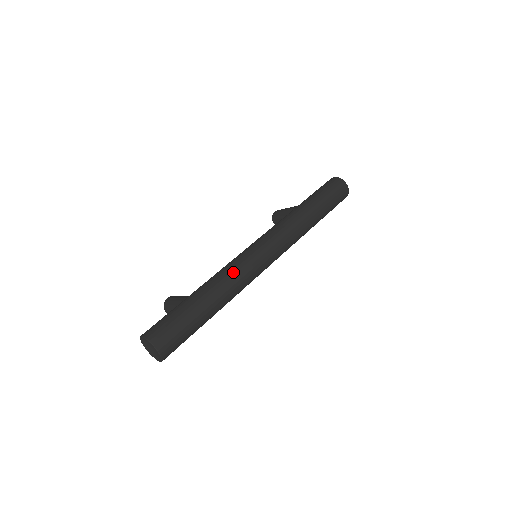
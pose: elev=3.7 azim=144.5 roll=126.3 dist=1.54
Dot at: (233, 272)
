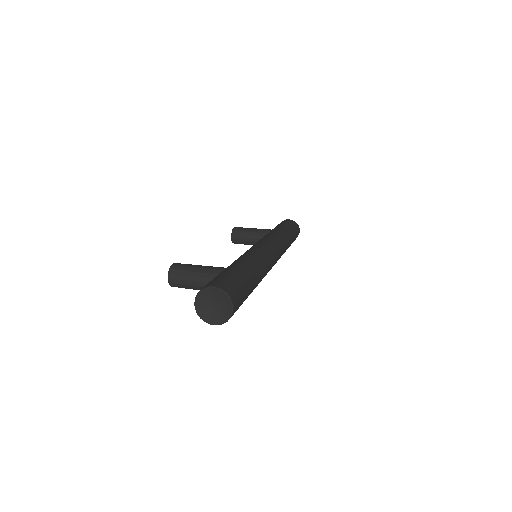
Dot at: (264, 259)
